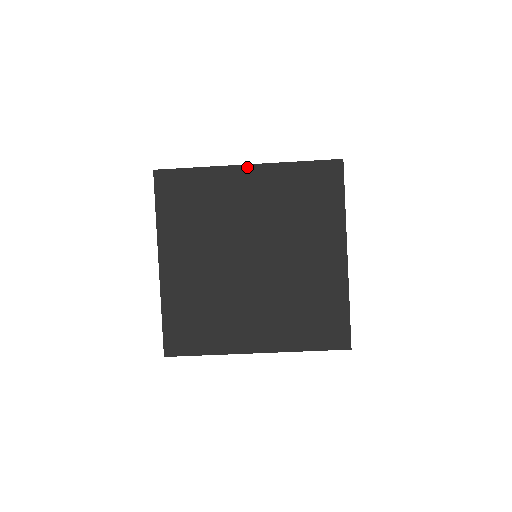
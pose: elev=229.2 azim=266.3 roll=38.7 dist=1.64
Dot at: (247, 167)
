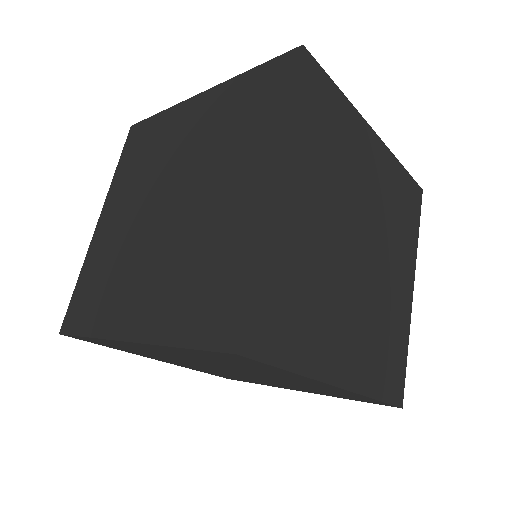
Dot at: (130, 343)
